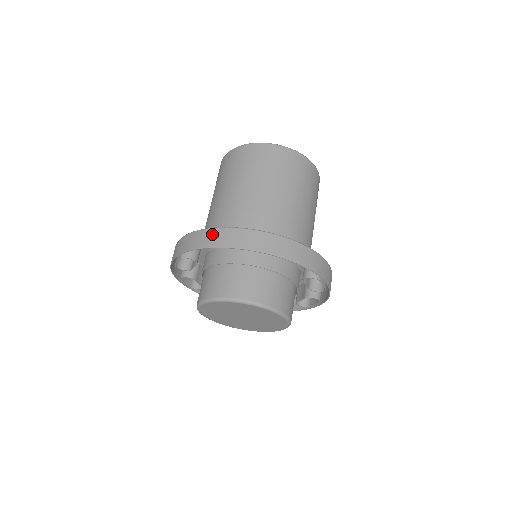
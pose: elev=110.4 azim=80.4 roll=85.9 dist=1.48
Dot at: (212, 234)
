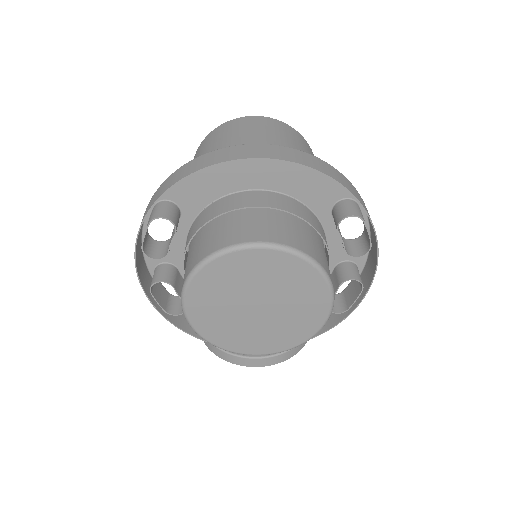
Dot at: (197, 161)
